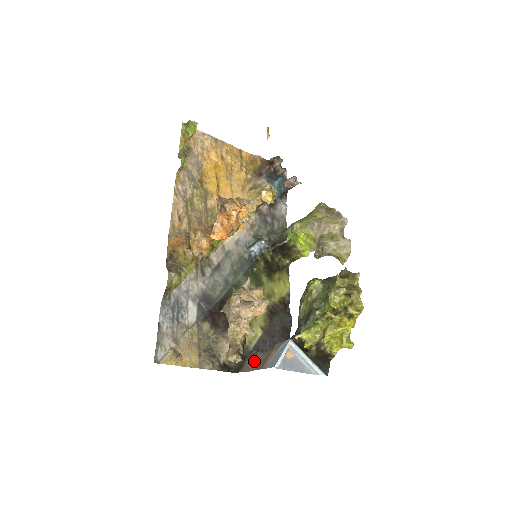
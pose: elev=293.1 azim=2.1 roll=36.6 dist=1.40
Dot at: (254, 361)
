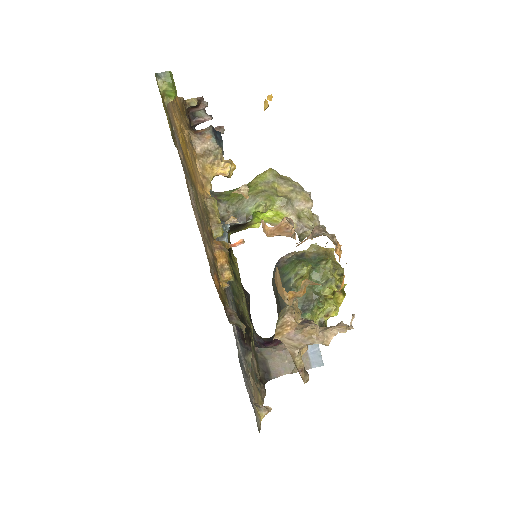
Dot at: (280, 363)
